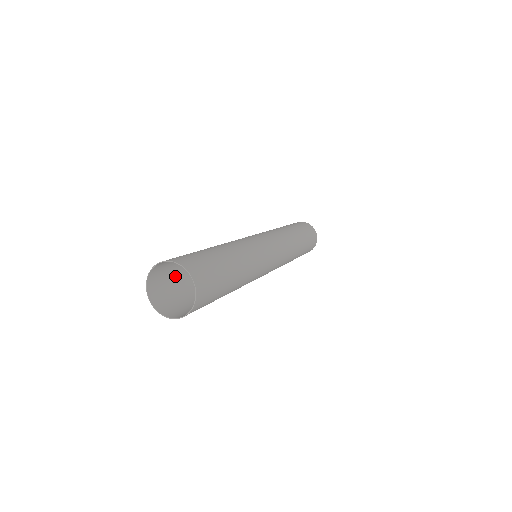
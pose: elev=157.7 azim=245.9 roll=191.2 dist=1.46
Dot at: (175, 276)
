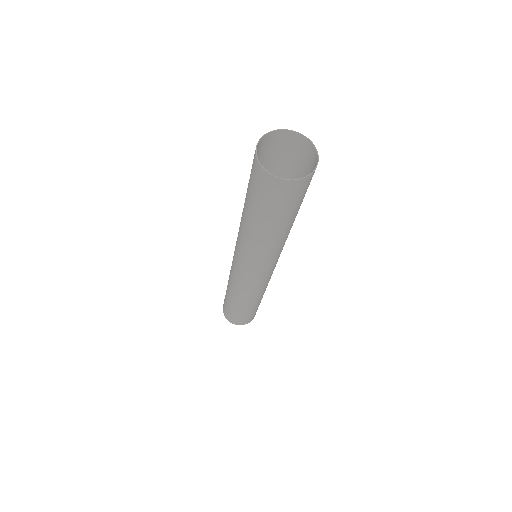
Dot at: (251, 194)
